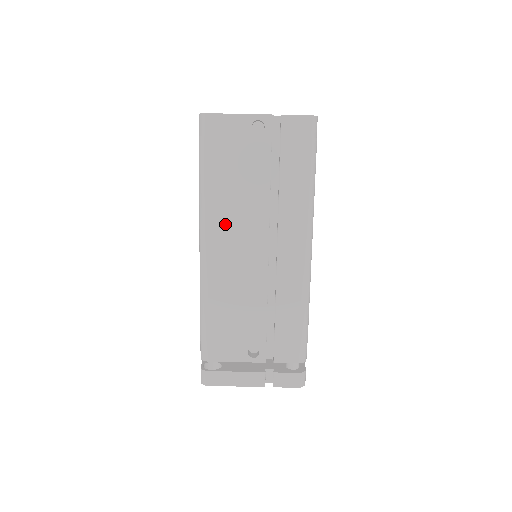
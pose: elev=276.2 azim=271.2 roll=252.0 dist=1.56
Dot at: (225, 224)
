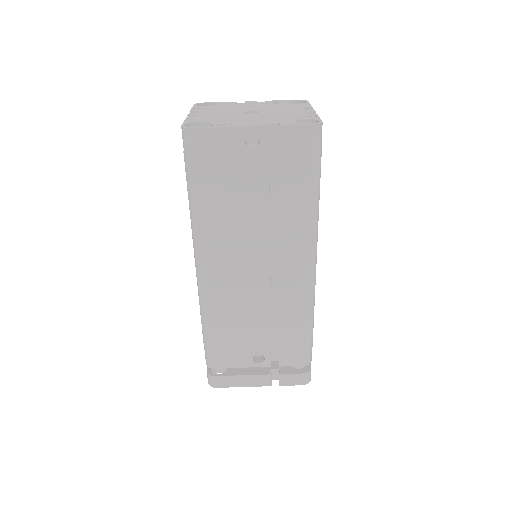
Dot at: (221, 246)
